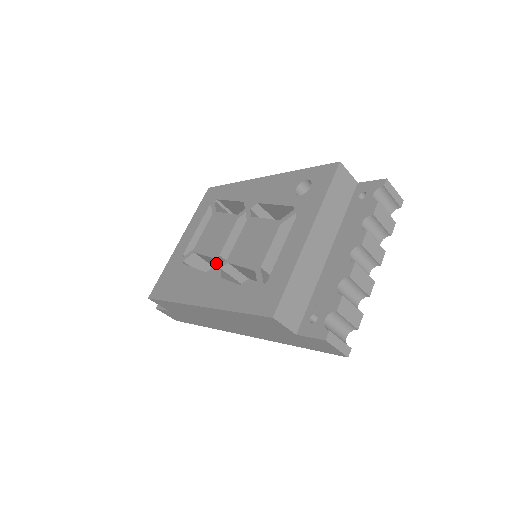
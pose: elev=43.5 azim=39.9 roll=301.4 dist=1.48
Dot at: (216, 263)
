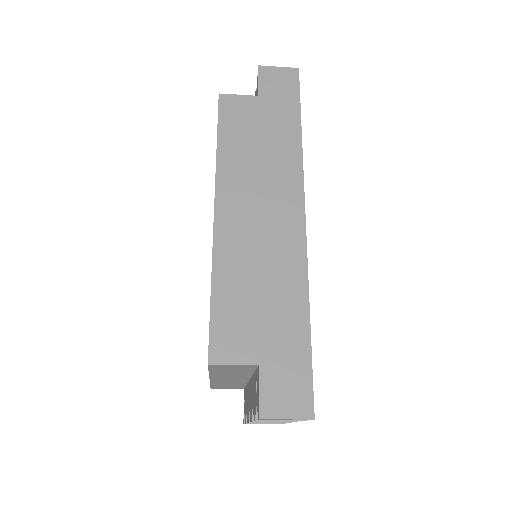
Dot at: occluded
